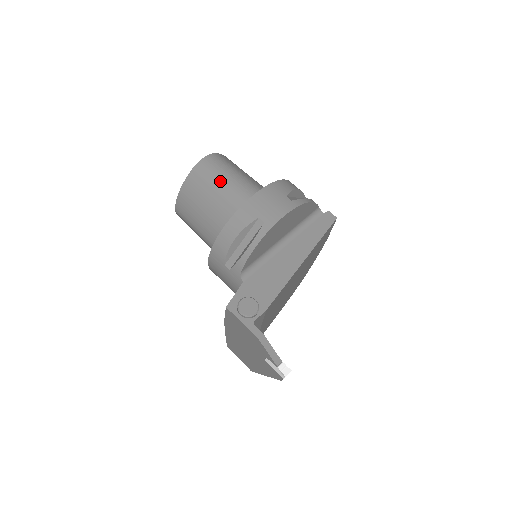
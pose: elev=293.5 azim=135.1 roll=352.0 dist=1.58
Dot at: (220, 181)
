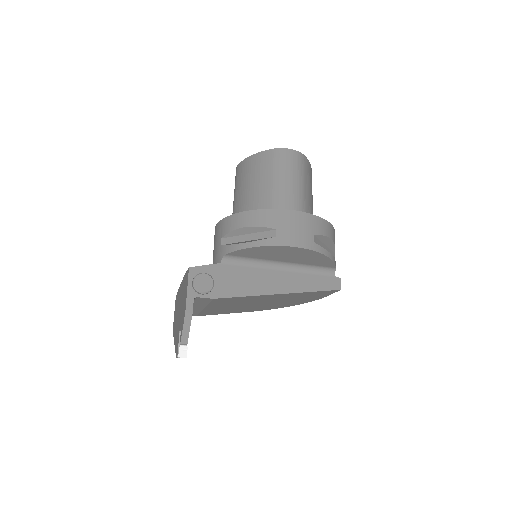
Dot at: (282, 177)
